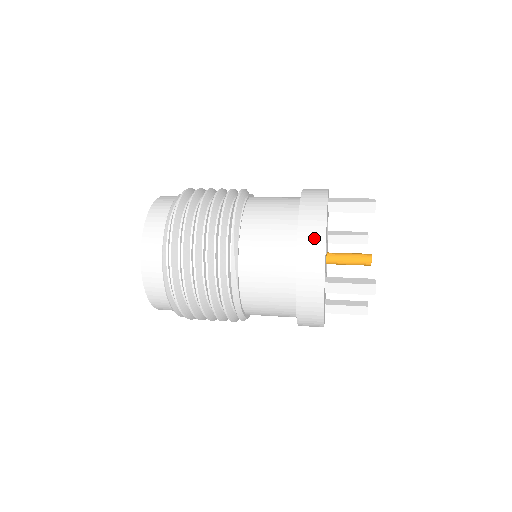
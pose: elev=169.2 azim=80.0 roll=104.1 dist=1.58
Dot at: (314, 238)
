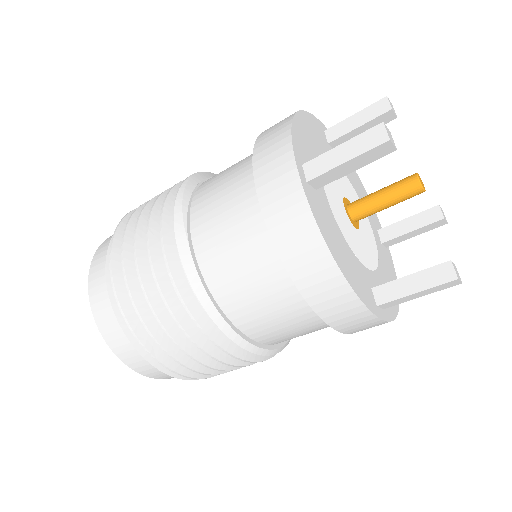
Dot at: (279, 124)
